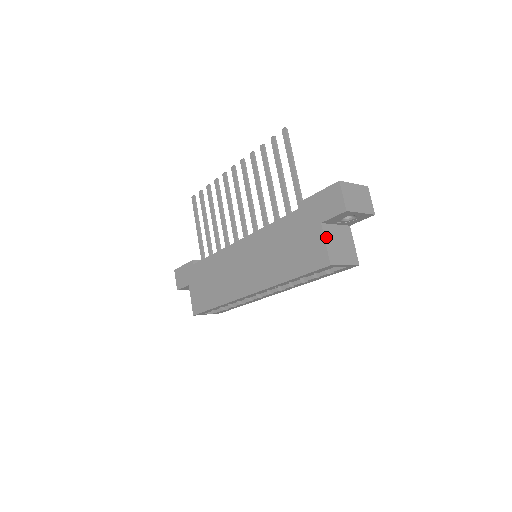
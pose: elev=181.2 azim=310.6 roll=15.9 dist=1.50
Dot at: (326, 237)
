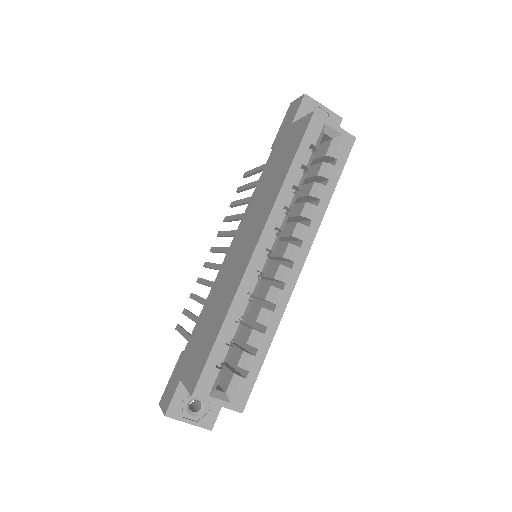
Dot at: occluded
